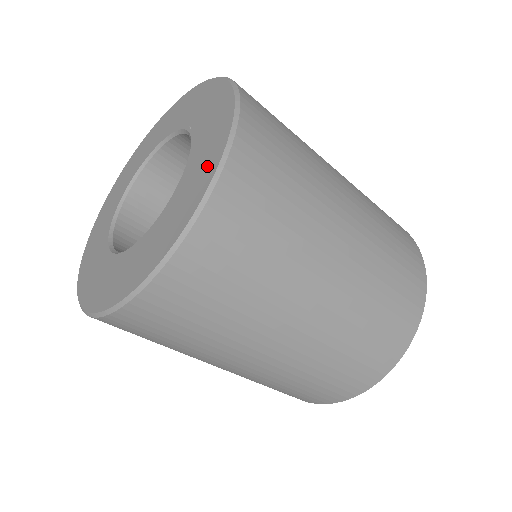
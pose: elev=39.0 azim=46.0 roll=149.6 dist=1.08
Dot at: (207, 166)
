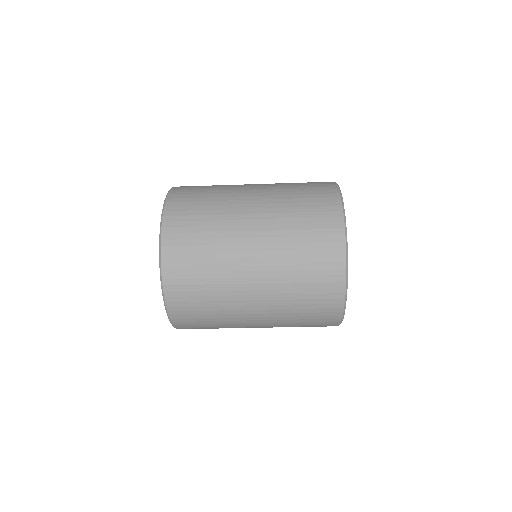
Dot at: occluded
